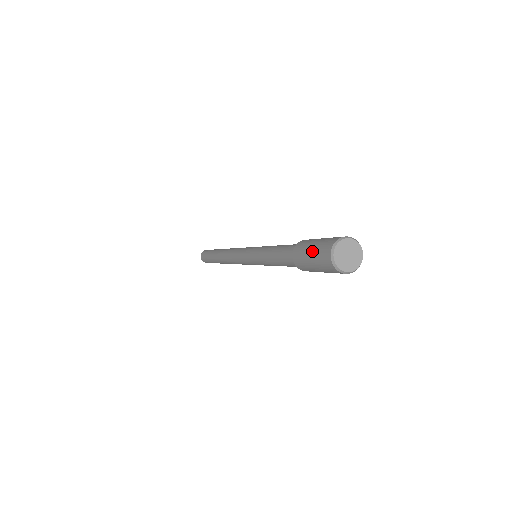
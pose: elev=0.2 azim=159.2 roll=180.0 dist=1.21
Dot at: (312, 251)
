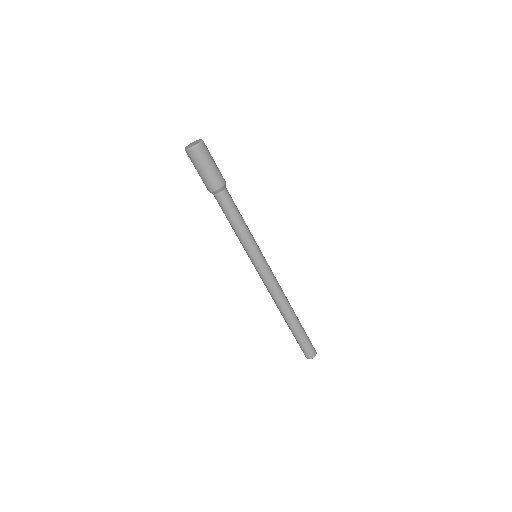
Dot at: (196, 169)
